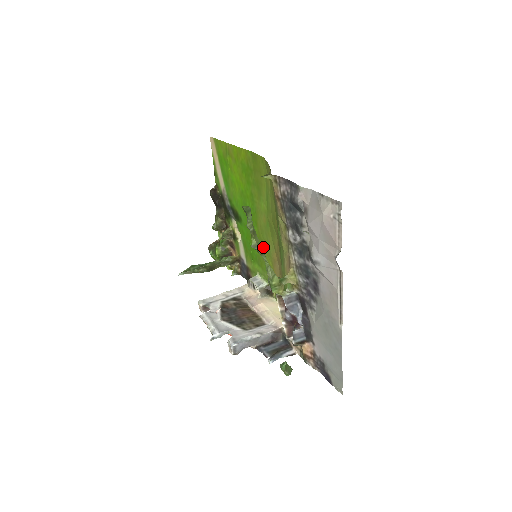
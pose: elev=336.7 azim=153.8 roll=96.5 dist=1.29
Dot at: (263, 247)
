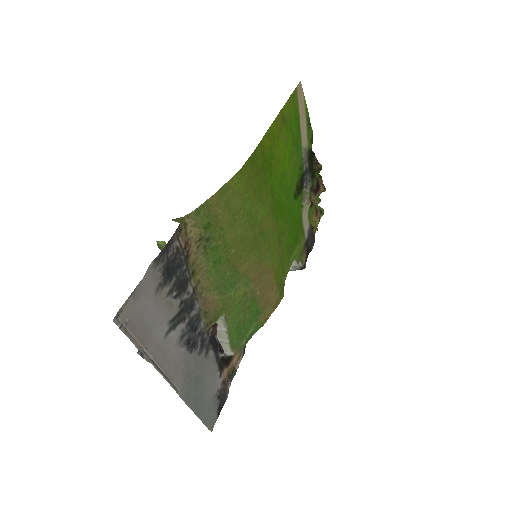
Dot at: (279, 245)
